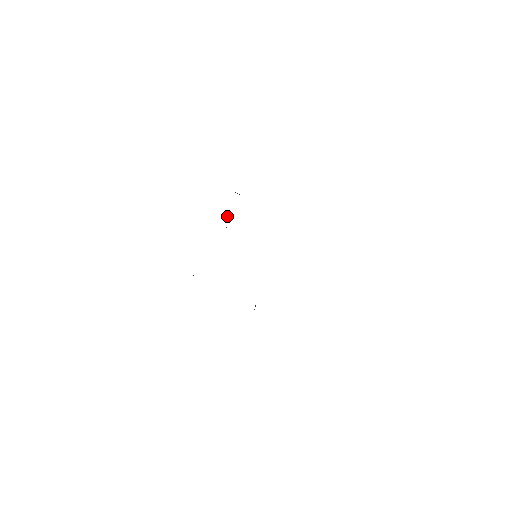
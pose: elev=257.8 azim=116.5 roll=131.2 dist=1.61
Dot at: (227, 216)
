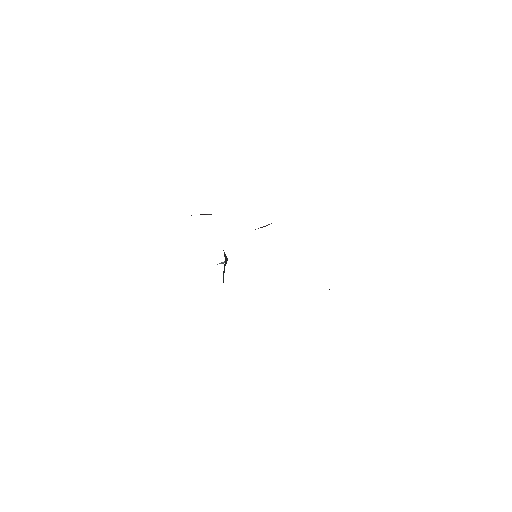
Dot at: occluded
